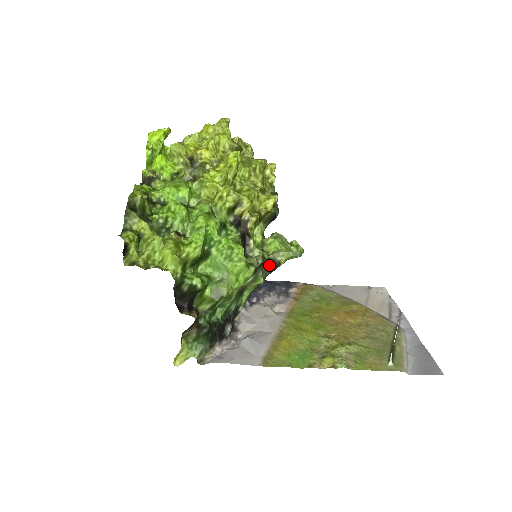
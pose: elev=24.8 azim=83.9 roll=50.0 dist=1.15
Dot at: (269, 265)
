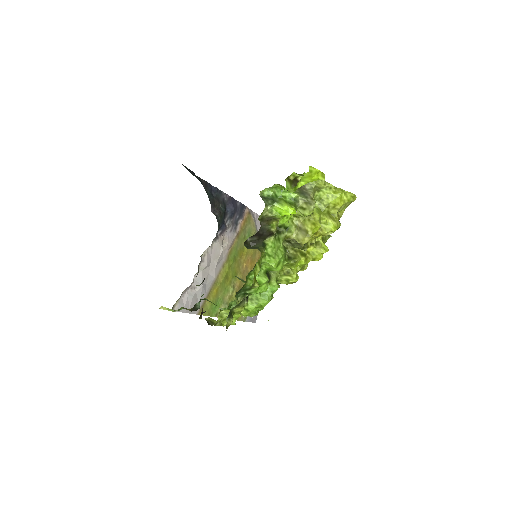
Dot at: occluded
